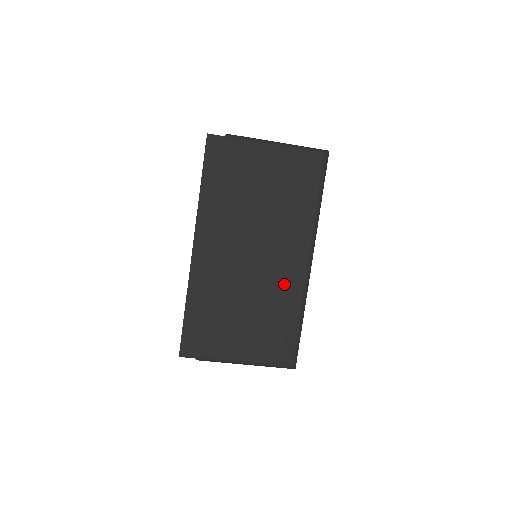
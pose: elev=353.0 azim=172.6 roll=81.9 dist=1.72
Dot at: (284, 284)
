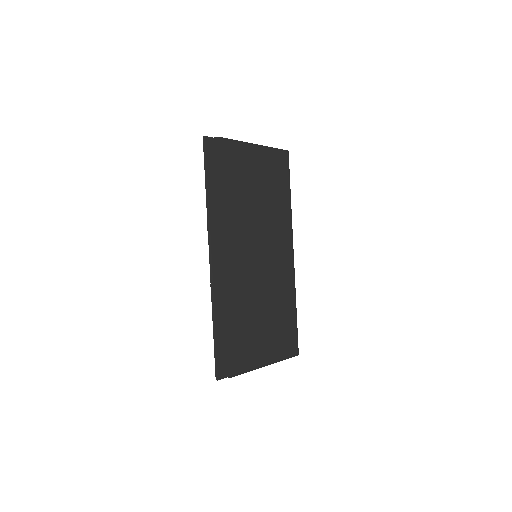
Dot at: (281, 277)
